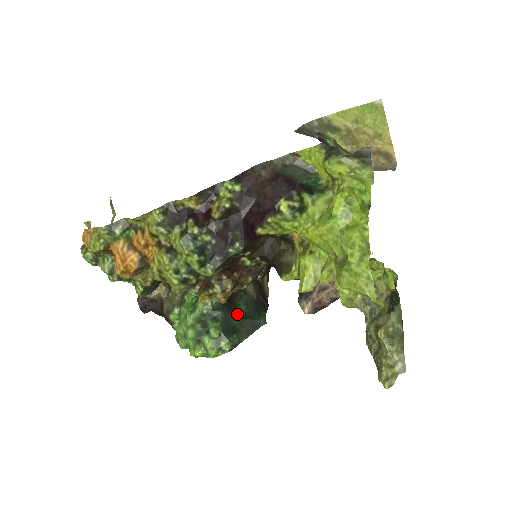
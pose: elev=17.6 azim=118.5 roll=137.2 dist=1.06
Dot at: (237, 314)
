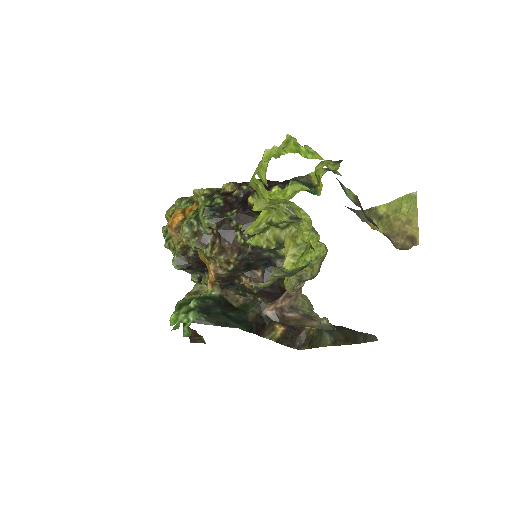
Dot at: (222, 310)
